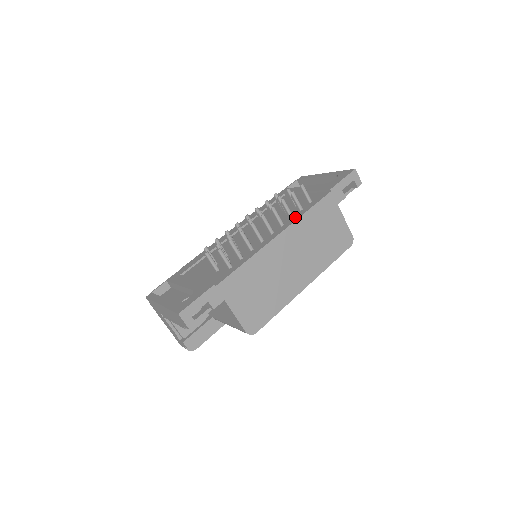
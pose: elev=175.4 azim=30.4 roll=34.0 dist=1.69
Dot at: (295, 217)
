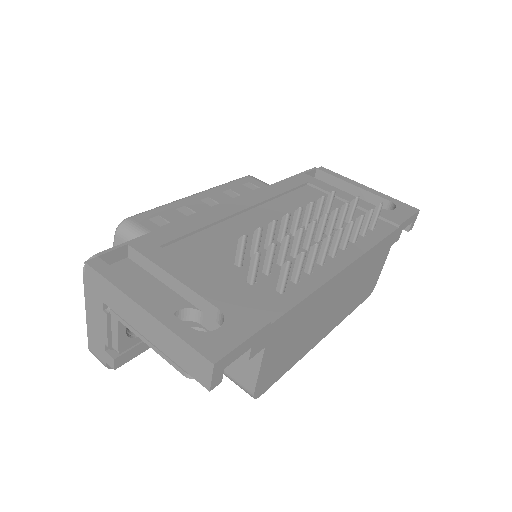
Dot at: (362, 245)
